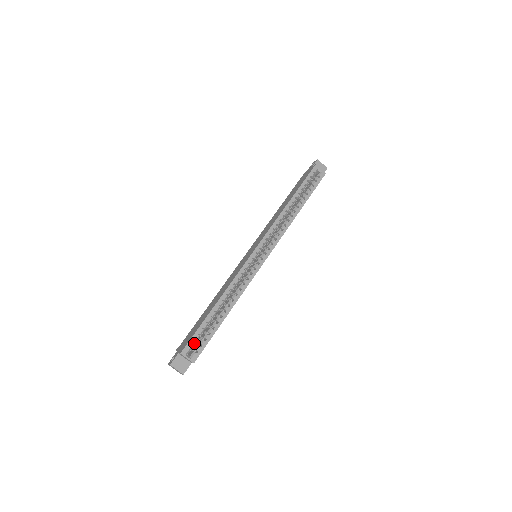
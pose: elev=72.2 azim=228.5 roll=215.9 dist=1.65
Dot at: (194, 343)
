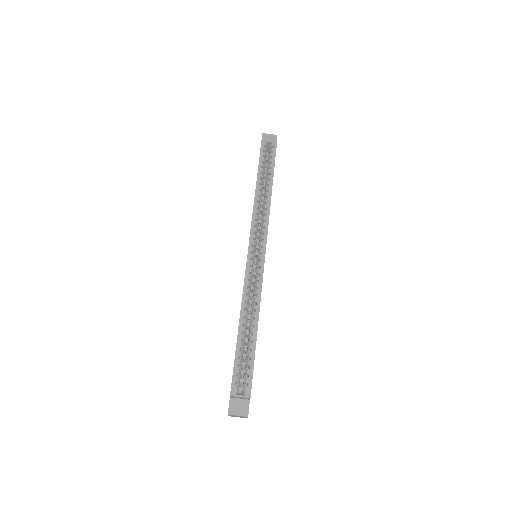
Dot at: (239, 377)
